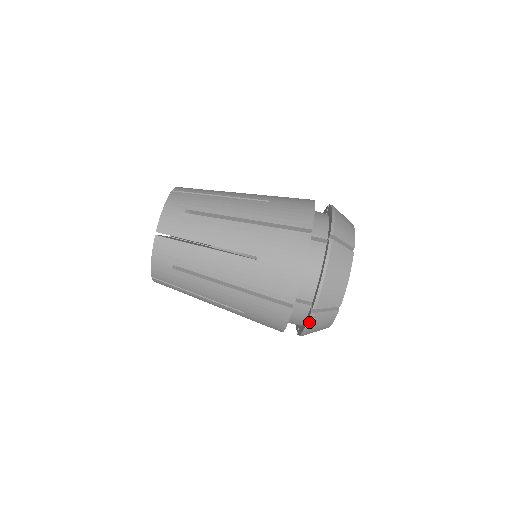
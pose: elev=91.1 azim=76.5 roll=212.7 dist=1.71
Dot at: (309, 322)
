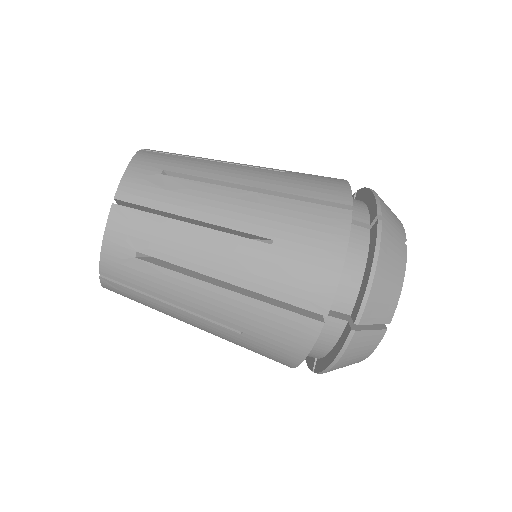
Dot at: (345, 346)
